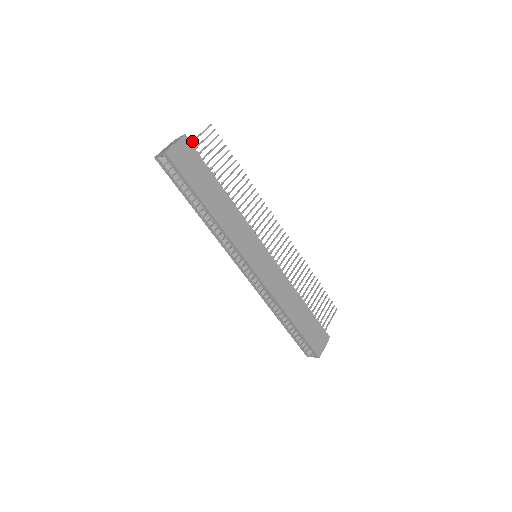
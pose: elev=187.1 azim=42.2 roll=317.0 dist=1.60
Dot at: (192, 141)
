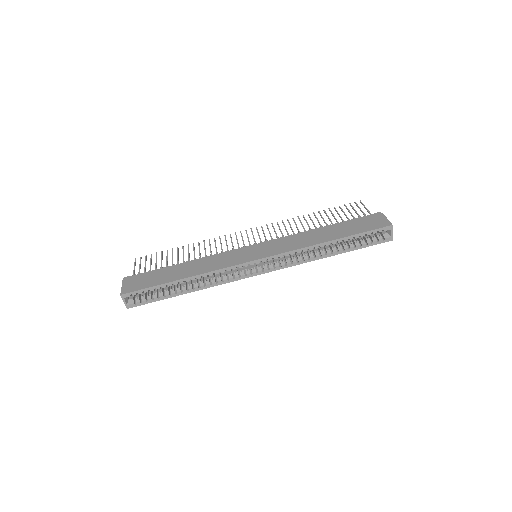
Dot at: (133, 275)
